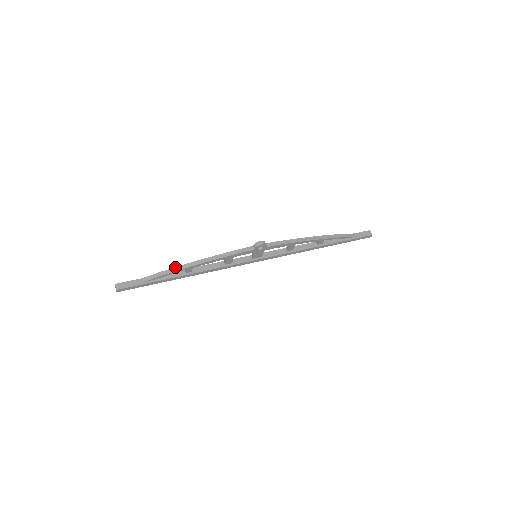
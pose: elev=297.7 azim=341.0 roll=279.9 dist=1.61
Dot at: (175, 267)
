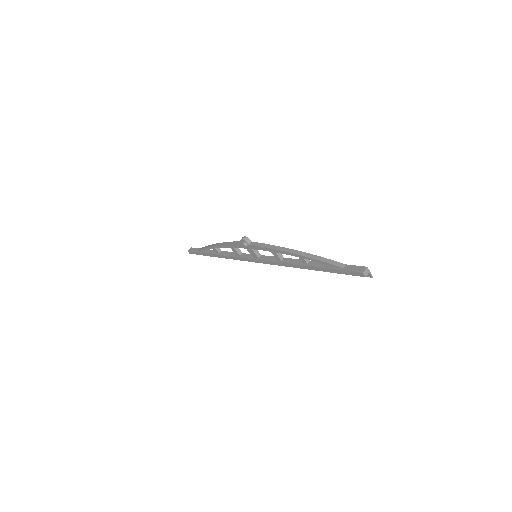
Dot at: (210, 245)
